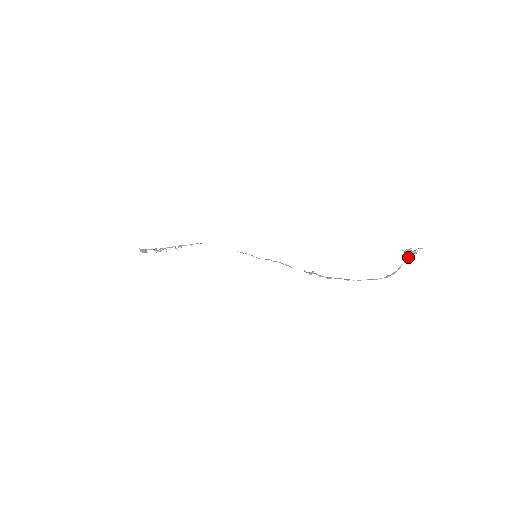
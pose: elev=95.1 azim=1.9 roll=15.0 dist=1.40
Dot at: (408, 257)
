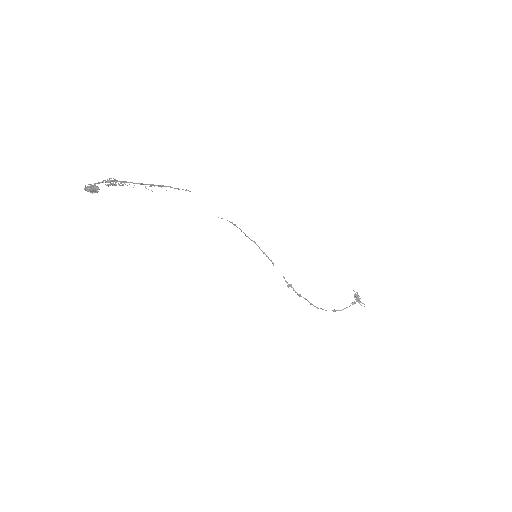
Dot at: occluded
